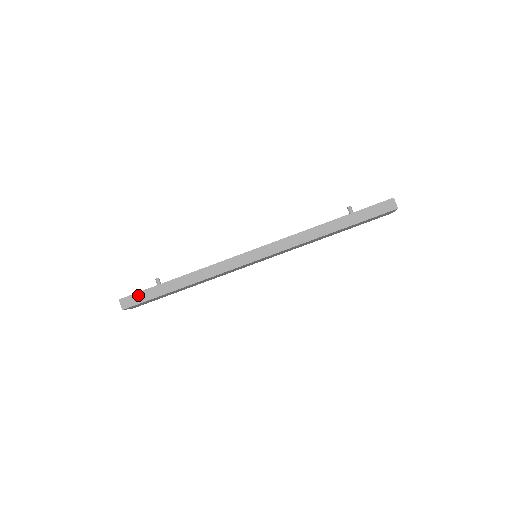
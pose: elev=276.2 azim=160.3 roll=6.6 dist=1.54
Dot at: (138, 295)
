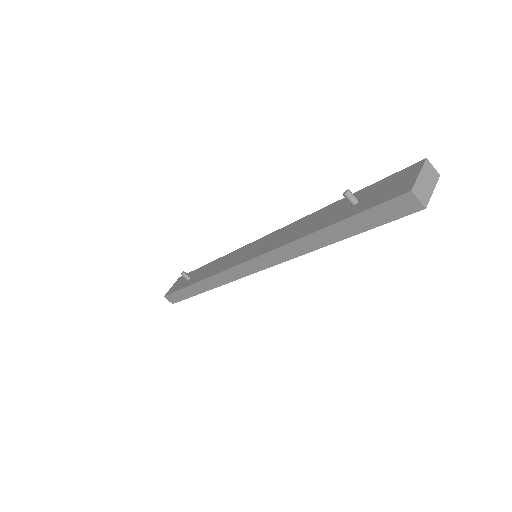
Dot at: (174, 295)
